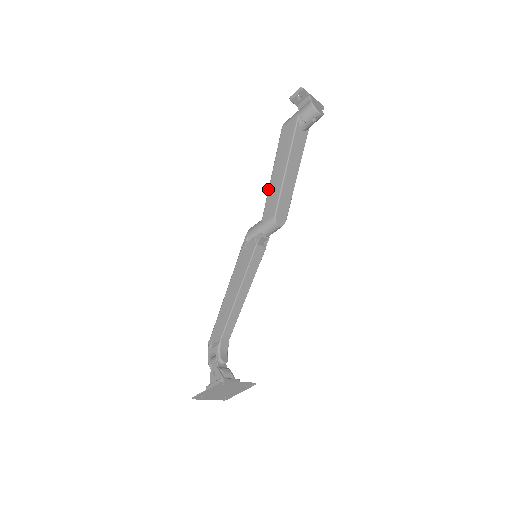
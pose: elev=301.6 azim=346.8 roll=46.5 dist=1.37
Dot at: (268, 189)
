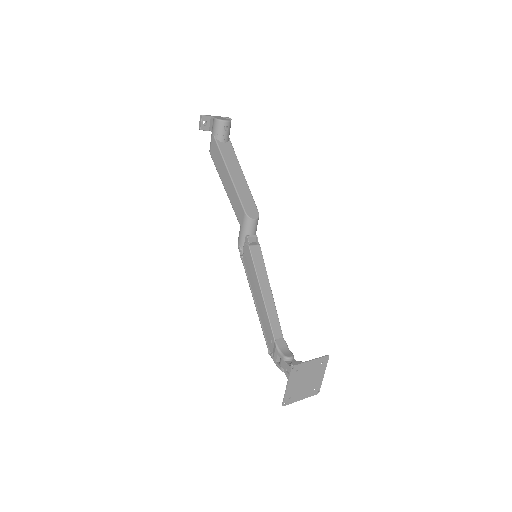
Dot at: occluded
